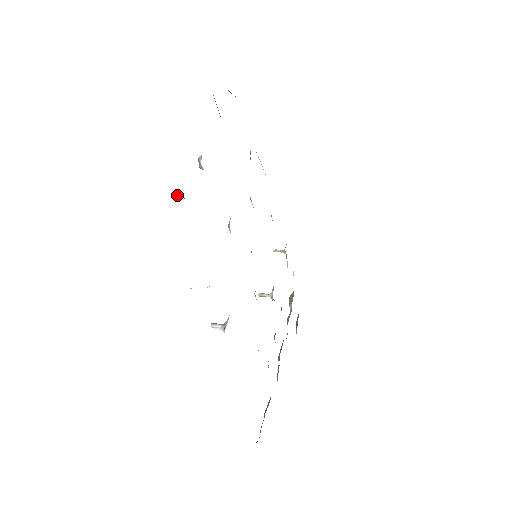
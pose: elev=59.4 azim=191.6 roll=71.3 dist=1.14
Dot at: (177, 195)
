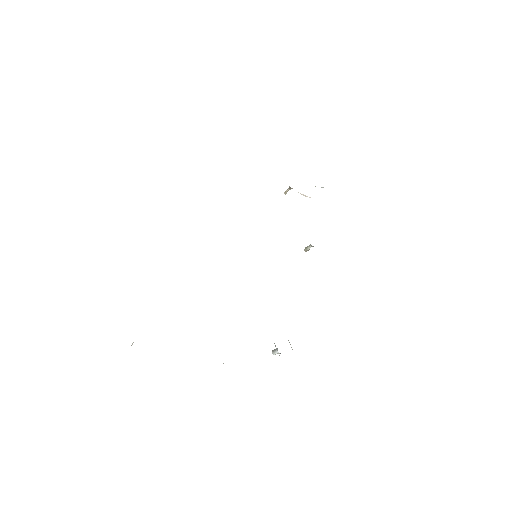
Dot at: (131, 345)
